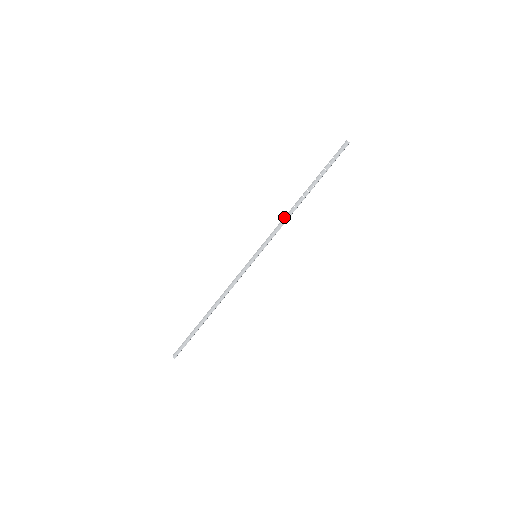
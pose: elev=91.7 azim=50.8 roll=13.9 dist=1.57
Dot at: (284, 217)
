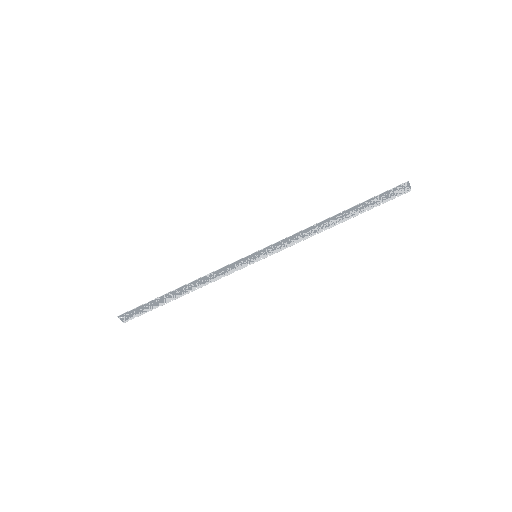
Dot at: (304, 227)
